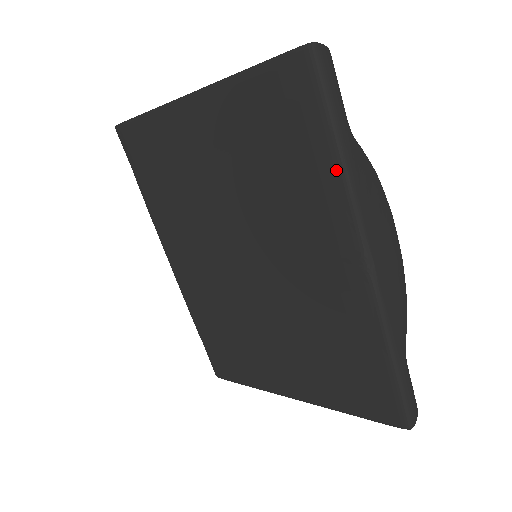
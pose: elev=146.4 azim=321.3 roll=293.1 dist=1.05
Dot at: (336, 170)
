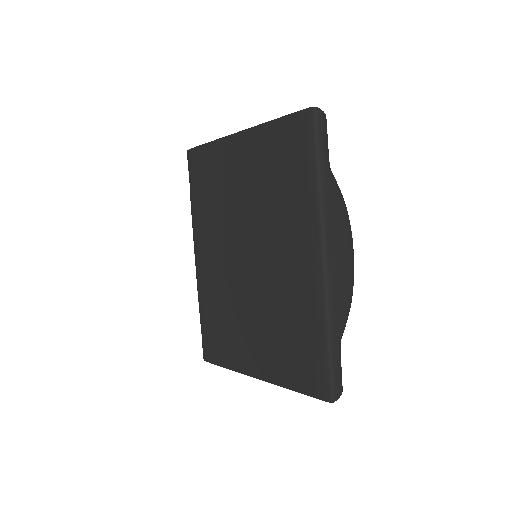
Dot at: (314, 188)
